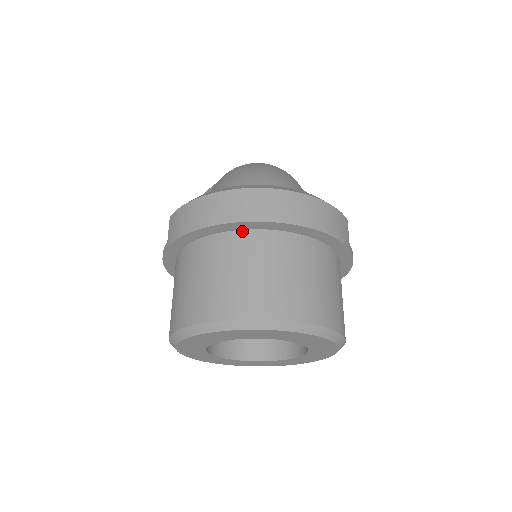
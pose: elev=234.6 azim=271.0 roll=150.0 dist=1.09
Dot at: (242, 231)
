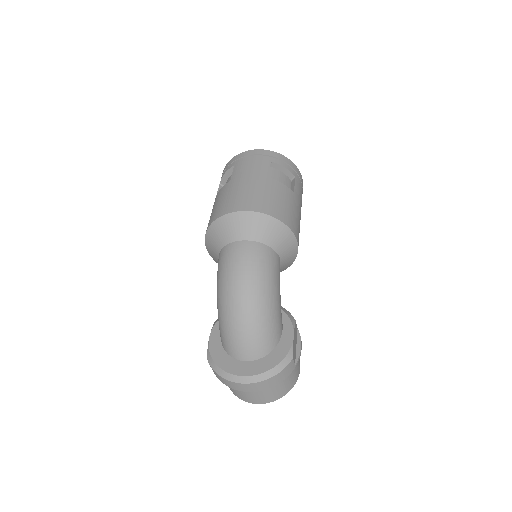
Dot at: occluded
